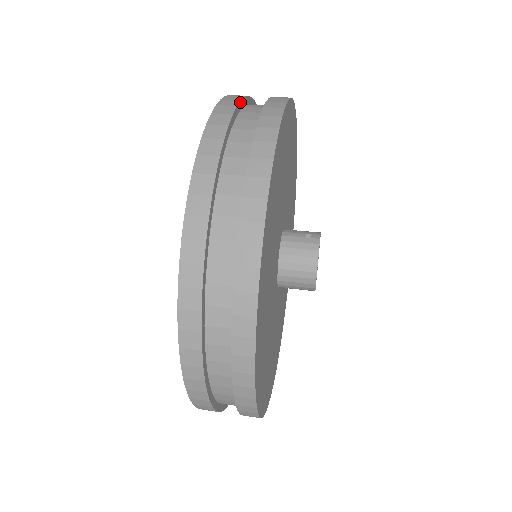
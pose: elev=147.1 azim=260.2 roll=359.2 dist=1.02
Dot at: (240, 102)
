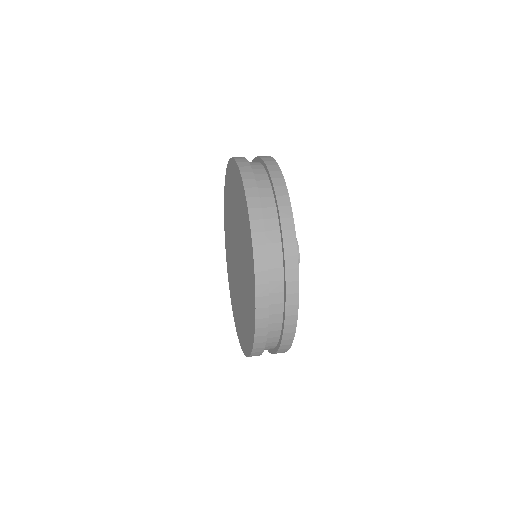
Dot at: (245, 158)
